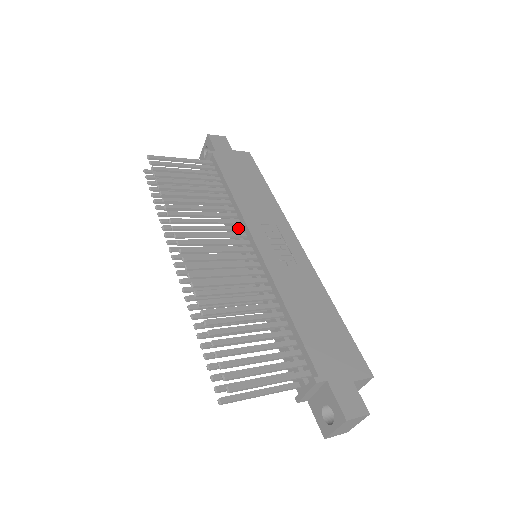
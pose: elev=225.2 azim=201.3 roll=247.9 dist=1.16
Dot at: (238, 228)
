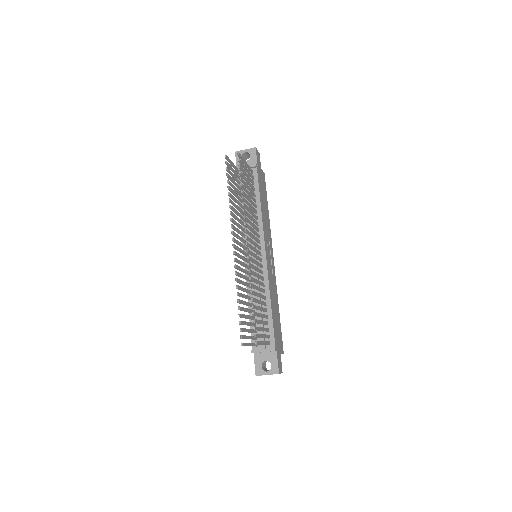
Dot at: (259, 235)
